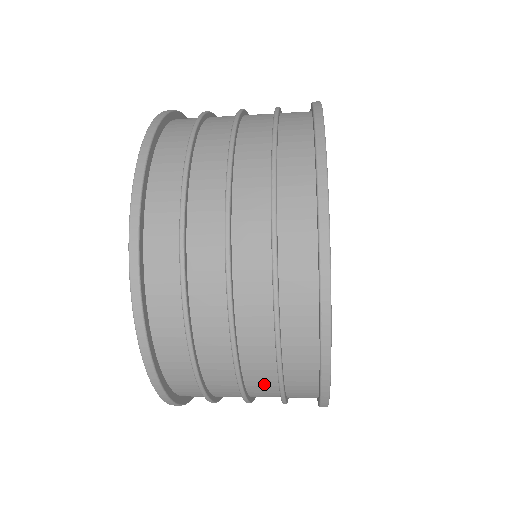
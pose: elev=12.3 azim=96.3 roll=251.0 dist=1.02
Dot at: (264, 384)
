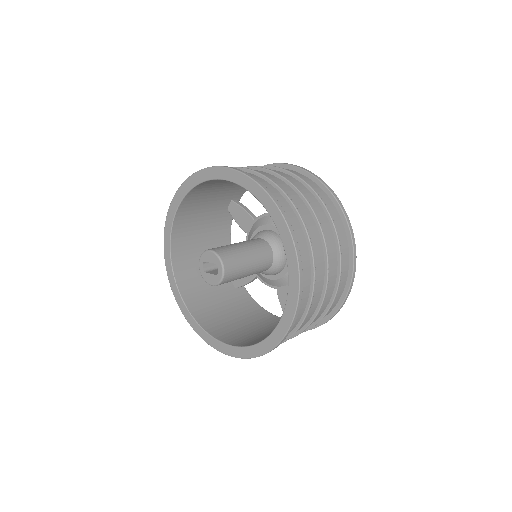
Dot at: occluded
